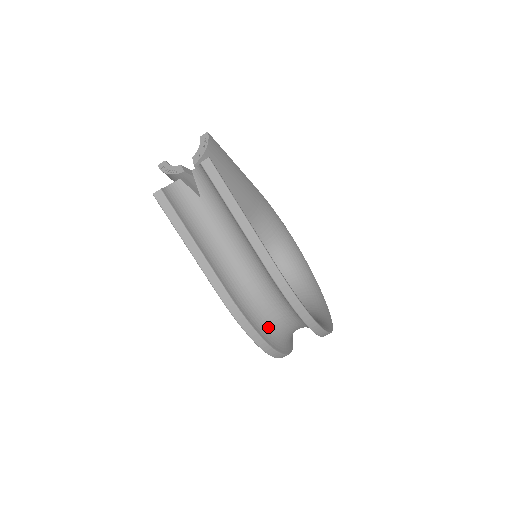
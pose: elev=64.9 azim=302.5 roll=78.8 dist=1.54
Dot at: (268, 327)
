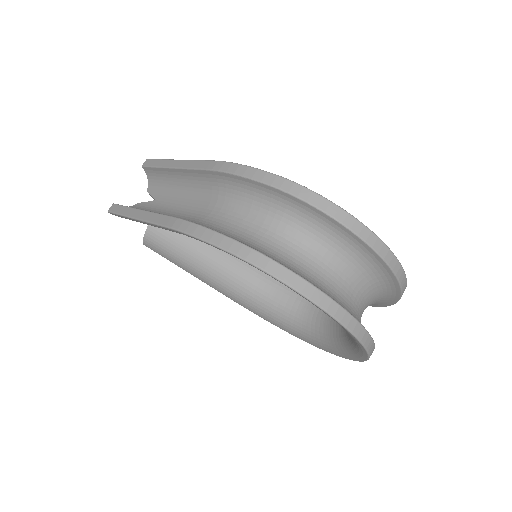
Dot at: (252, 243)
